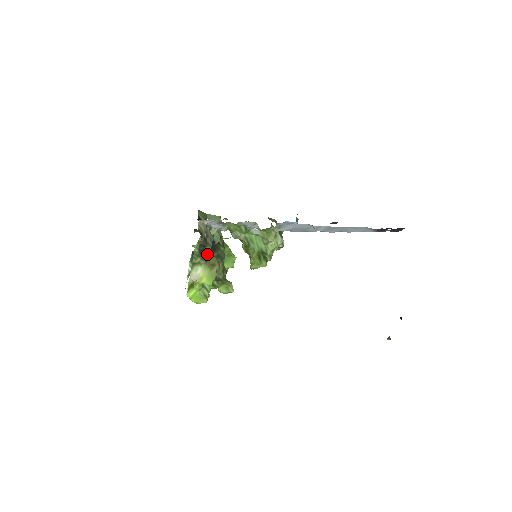
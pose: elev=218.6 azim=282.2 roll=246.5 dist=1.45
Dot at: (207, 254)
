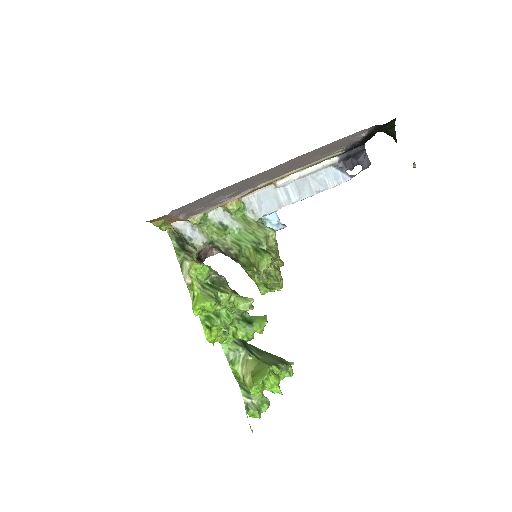
Dot at: occluded
